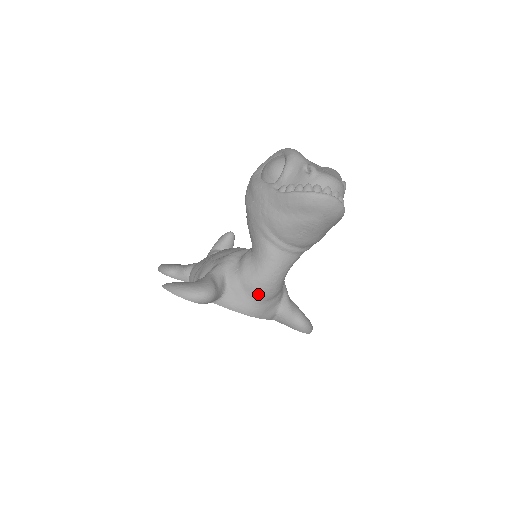
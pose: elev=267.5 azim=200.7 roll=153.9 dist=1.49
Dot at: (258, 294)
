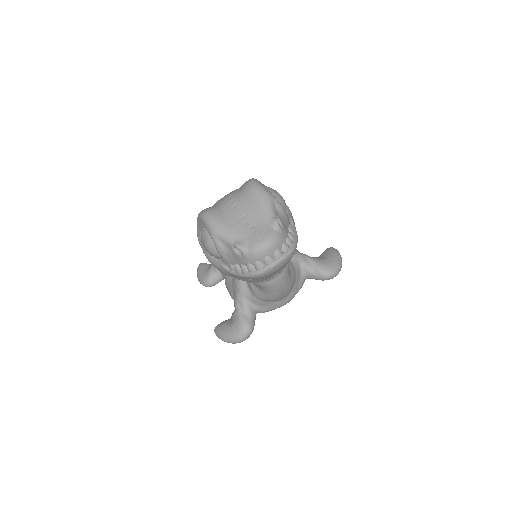
Dot at: (280, 298)
